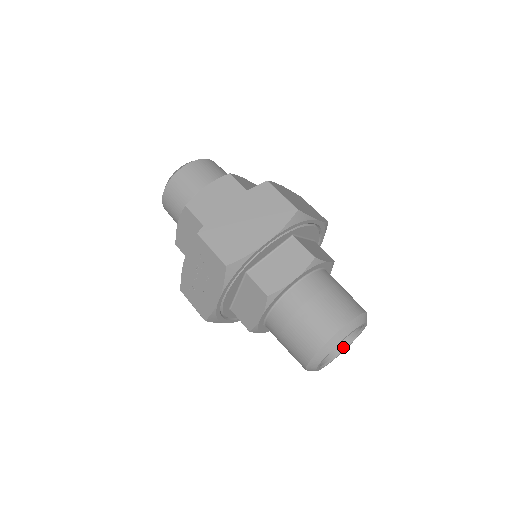
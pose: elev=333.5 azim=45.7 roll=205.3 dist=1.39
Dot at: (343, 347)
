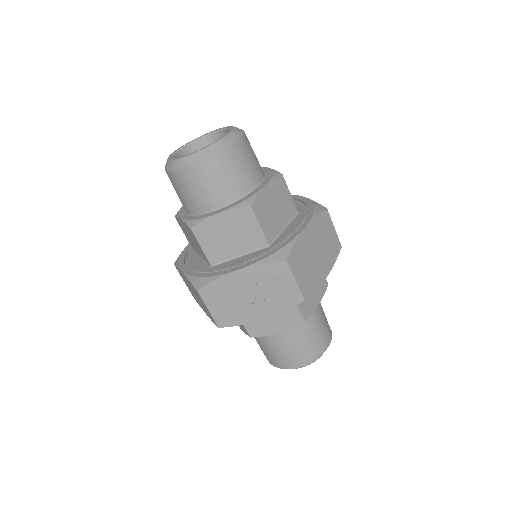
Dot at: occluded
